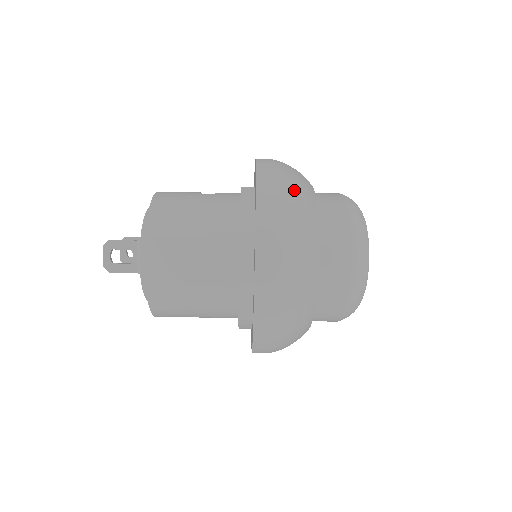
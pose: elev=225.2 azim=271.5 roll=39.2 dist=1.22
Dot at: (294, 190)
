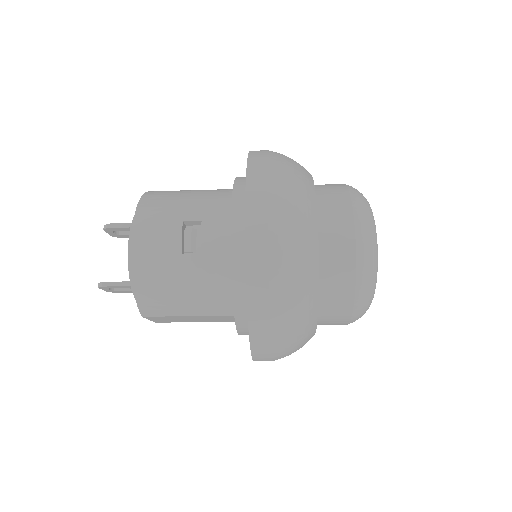
Dot at: (291, 315)
